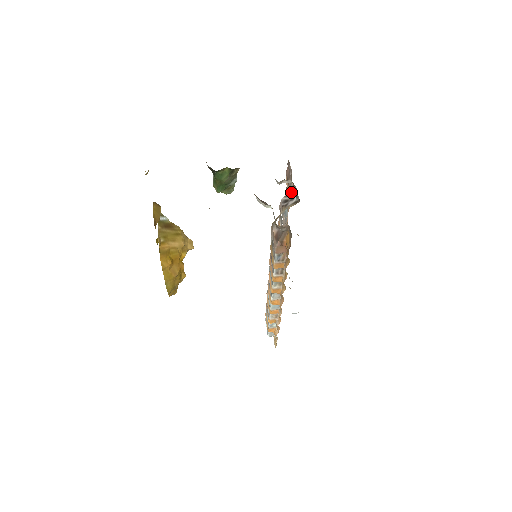
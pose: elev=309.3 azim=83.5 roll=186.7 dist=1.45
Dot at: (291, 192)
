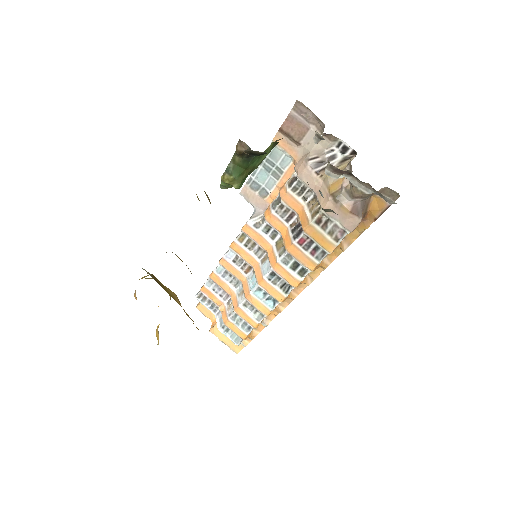
Dot at: (322, 150)
